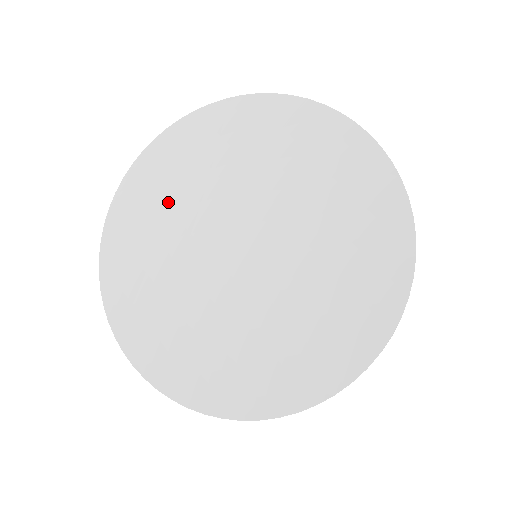
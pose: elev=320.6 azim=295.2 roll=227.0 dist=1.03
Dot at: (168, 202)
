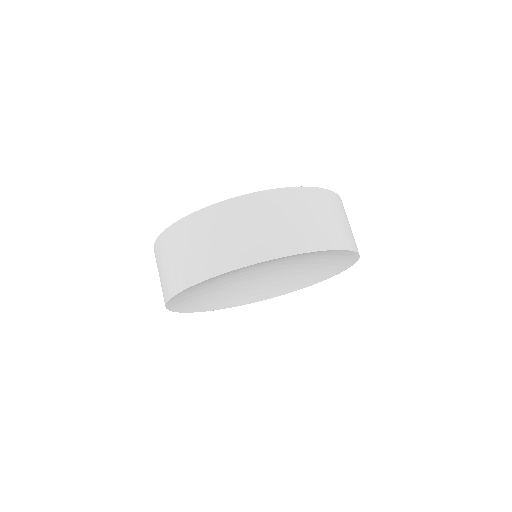
Dot at: (201, 290)
